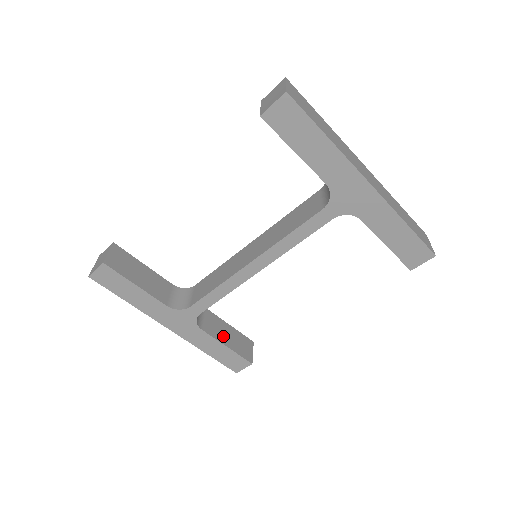
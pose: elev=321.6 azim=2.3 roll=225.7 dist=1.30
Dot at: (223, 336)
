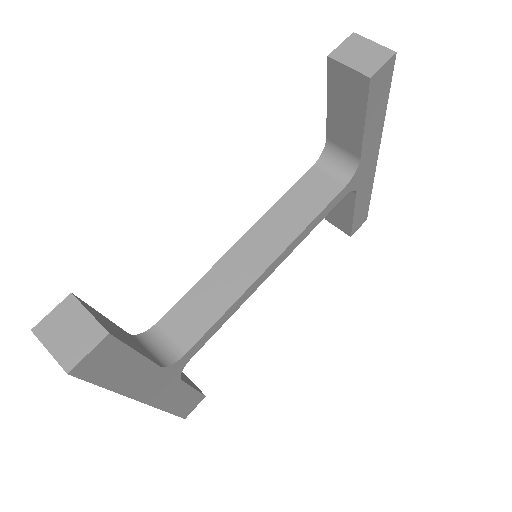
Dot at: (183, 378)
